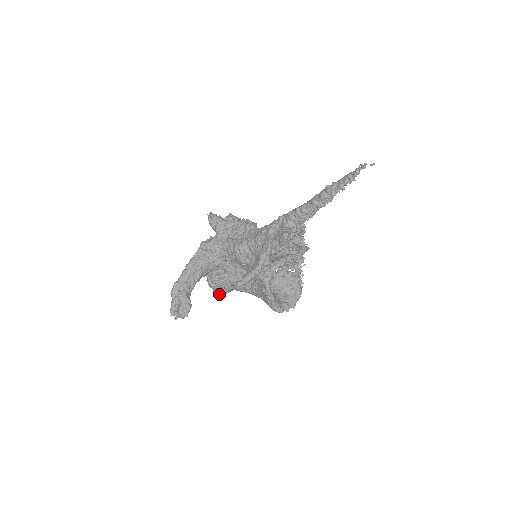
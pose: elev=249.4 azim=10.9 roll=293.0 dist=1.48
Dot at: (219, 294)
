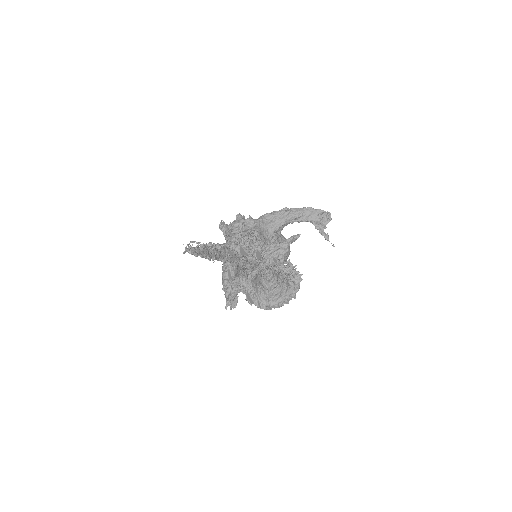
Dot at: occluded
